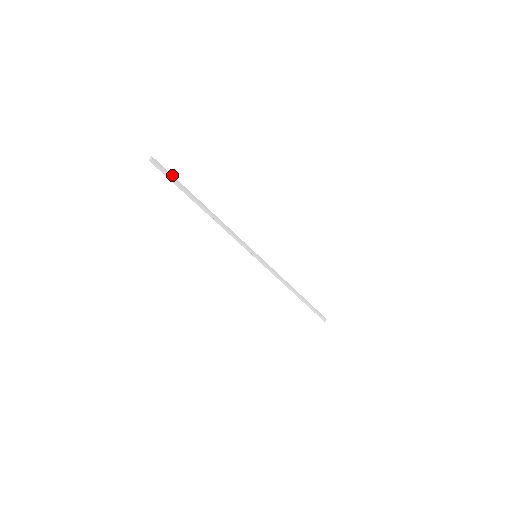
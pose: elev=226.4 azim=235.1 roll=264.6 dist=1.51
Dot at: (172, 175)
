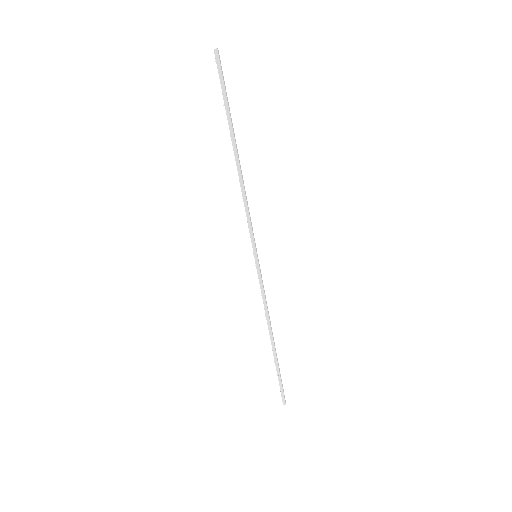
Dot at: (225, 87)
